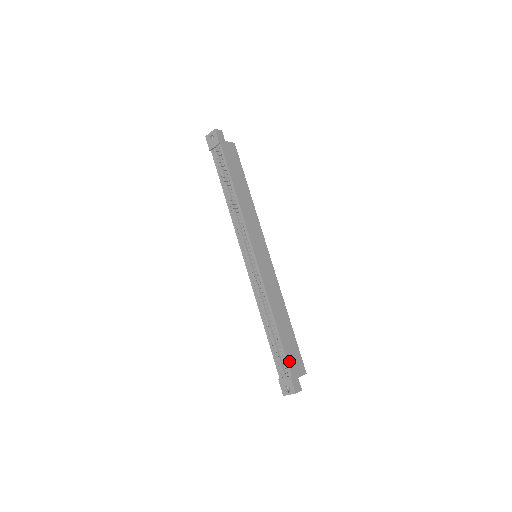
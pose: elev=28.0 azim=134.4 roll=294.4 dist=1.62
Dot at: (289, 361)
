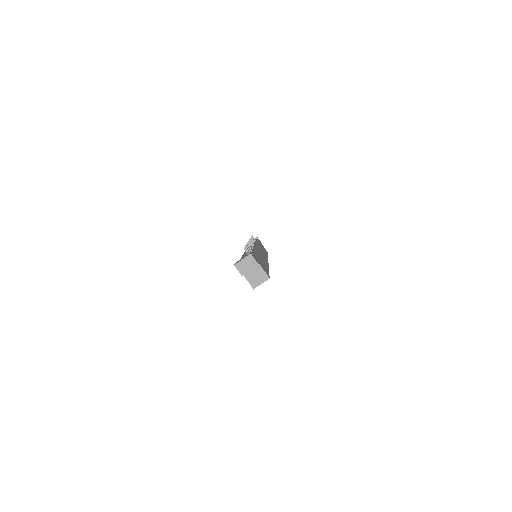
Dot at: (255, 255)
